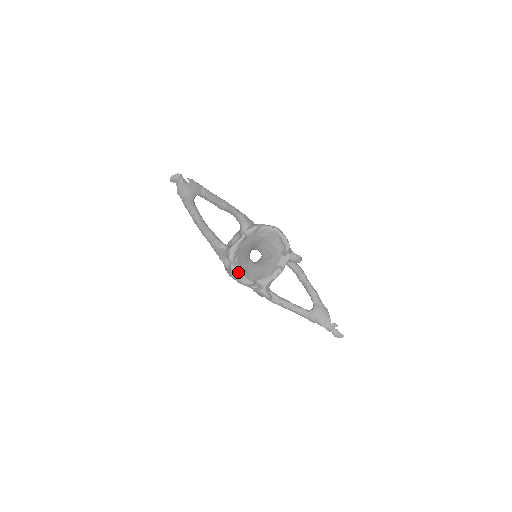
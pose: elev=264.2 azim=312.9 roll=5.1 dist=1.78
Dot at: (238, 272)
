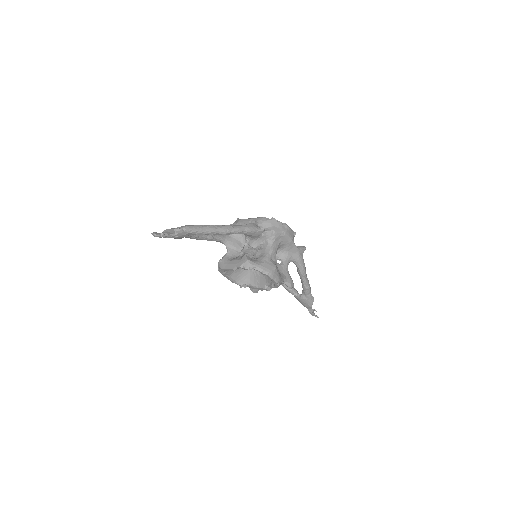
Dot at: (227, 277)
